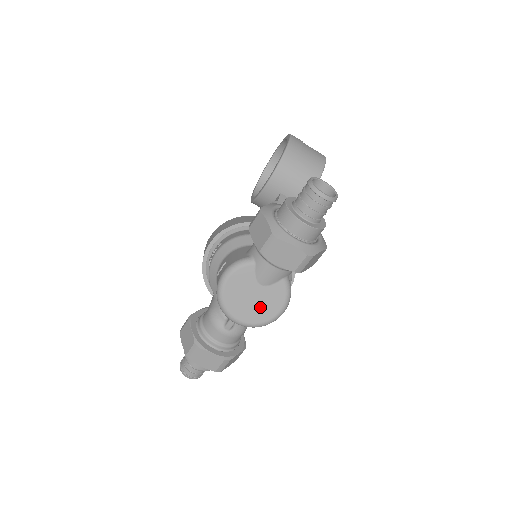
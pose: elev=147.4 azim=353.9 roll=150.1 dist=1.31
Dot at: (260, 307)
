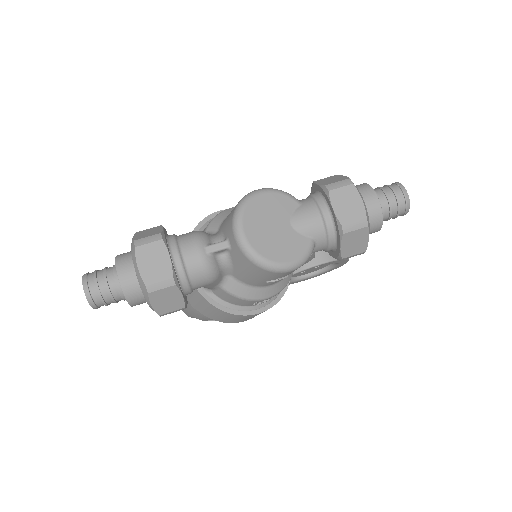
Dot at: (274, 241)
